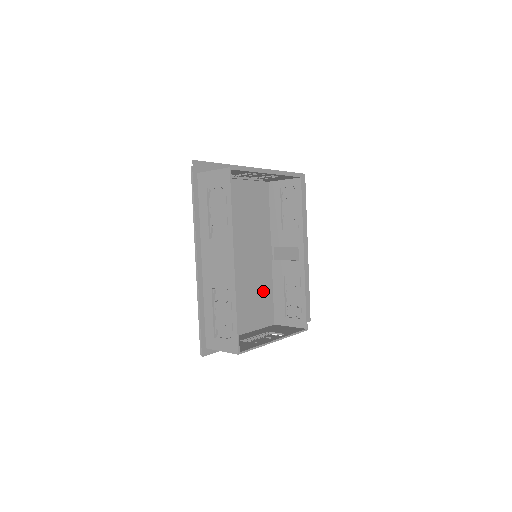
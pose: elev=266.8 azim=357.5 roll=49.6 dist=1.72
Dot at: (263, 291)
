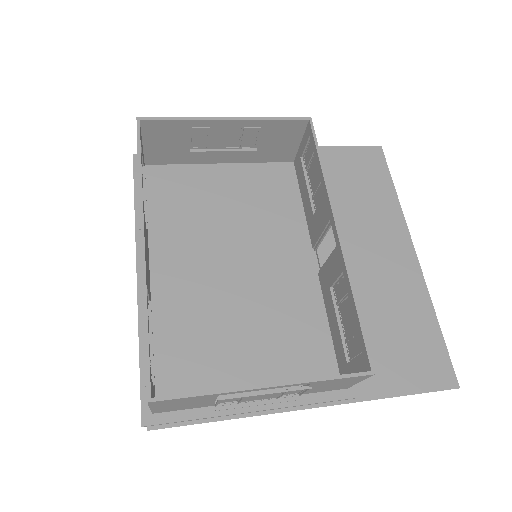
Dot at: (301, 322)
